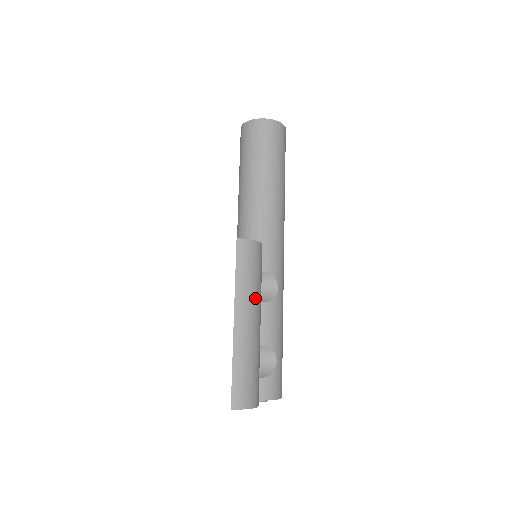
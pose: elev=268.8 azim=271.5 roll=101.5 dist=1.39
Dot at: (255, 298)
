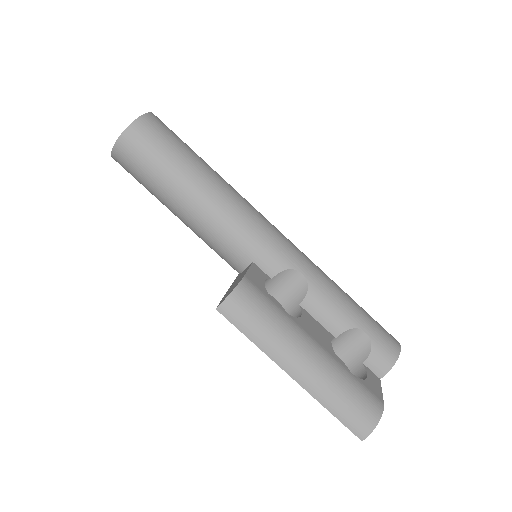
Dot at: (287, 336)
